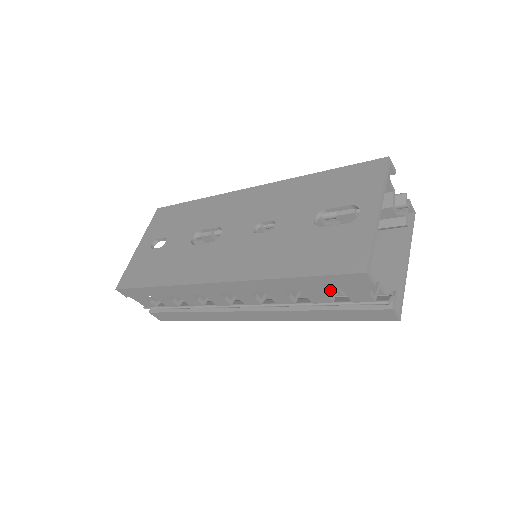
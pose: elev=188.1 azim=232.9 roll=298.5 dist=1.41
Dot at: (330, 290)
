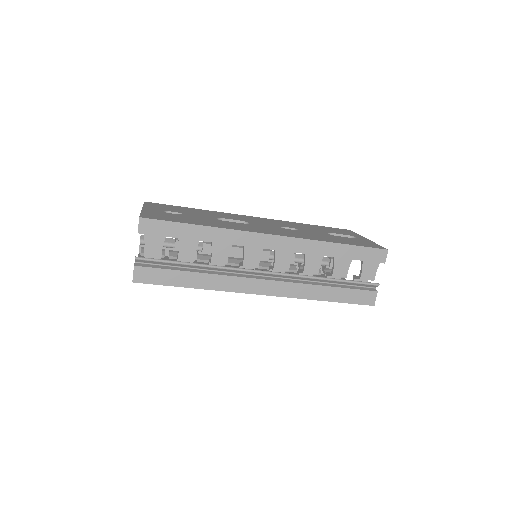
Dot at: occluded
